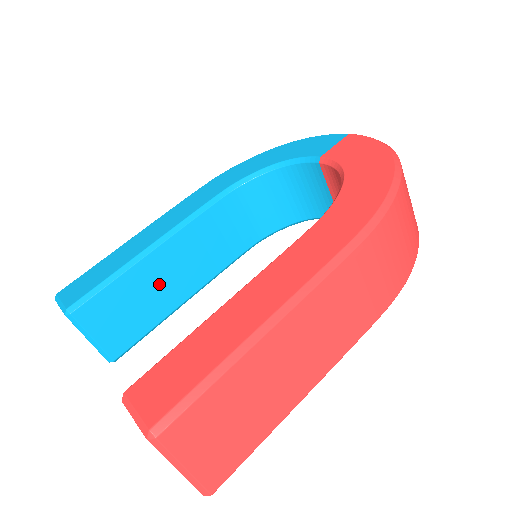
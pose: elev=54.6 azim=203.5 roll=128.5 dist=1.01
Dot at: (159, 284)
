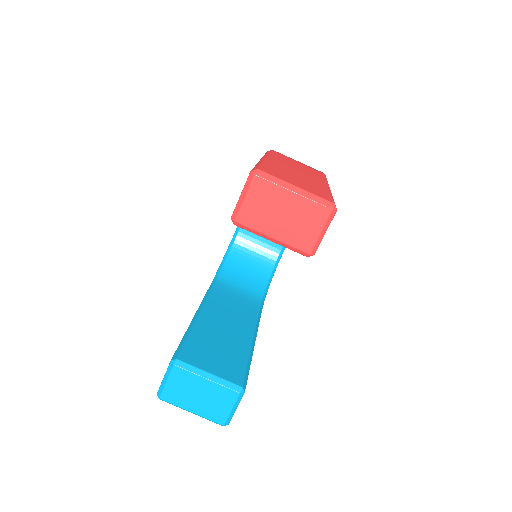
Dot at: (223, 333)
